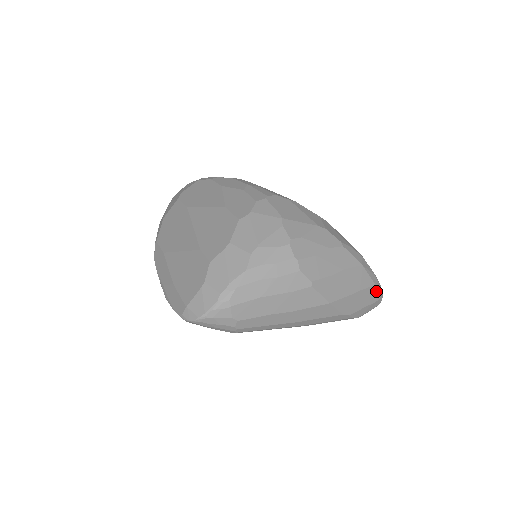
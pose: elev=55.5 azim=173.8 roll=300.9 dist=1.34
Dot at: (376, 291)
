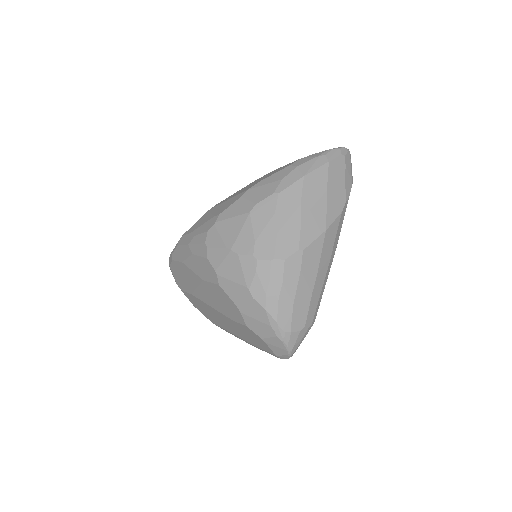
Dot at: (335, 161)
